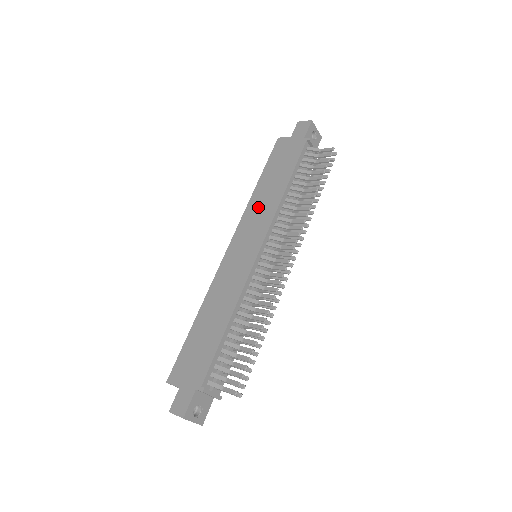
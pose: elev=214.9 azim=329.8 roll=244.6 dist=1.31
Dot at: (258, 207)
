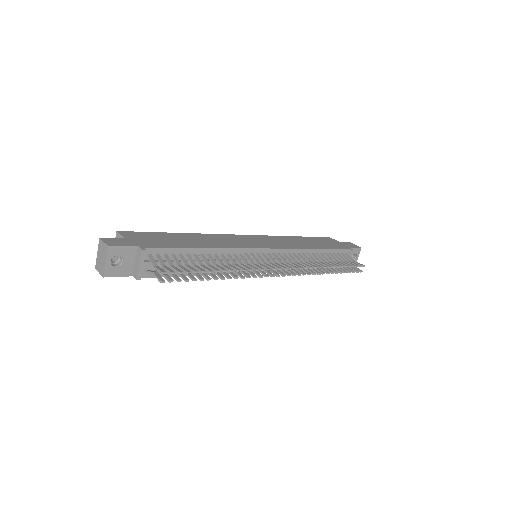
Dot at: (286, 240)
